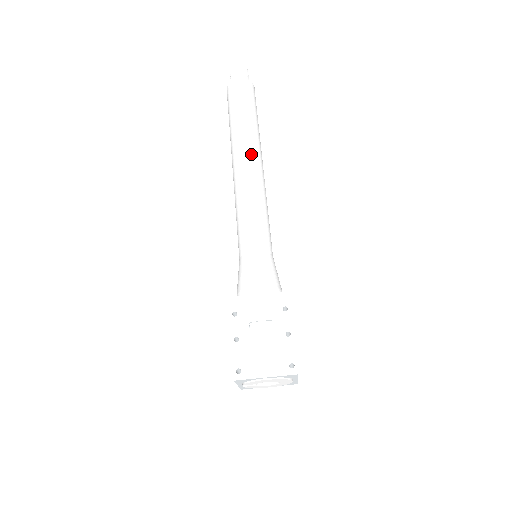
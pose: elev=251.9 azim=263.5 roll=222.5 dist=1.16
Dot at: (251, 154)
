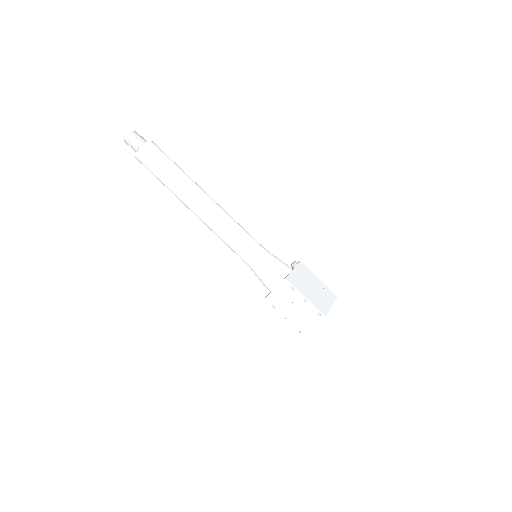
Dot at: (194, 203)
